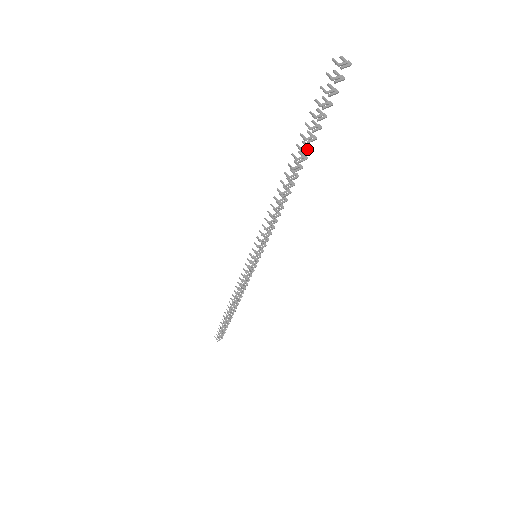
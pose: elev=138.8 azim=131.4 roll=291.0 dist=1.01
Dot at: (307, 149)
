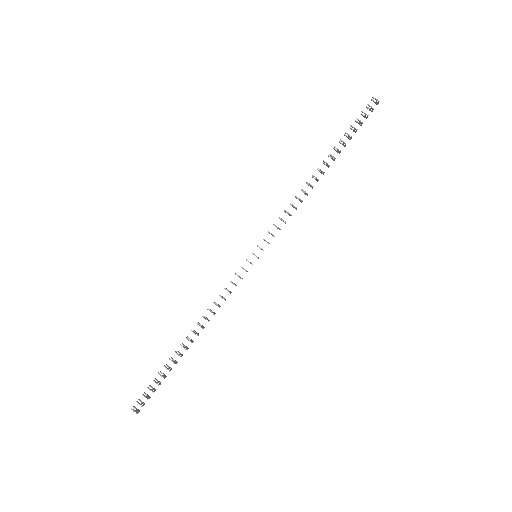
Dot at: (340, 151)
